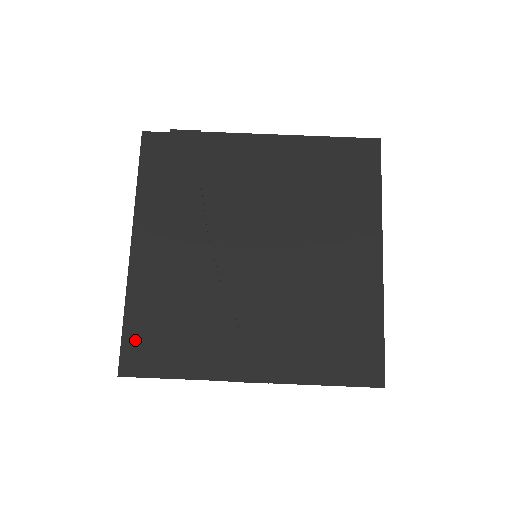
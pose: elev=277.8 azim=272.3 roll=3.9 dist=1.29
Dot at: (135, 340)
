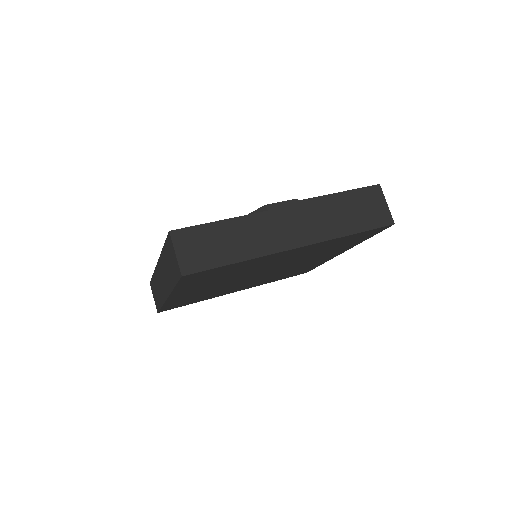
Dot at: occluded
